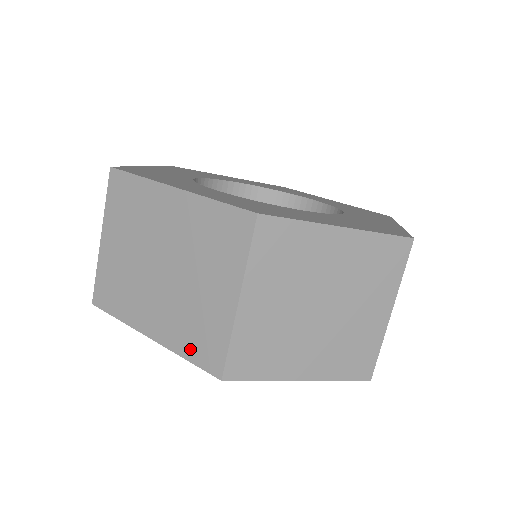
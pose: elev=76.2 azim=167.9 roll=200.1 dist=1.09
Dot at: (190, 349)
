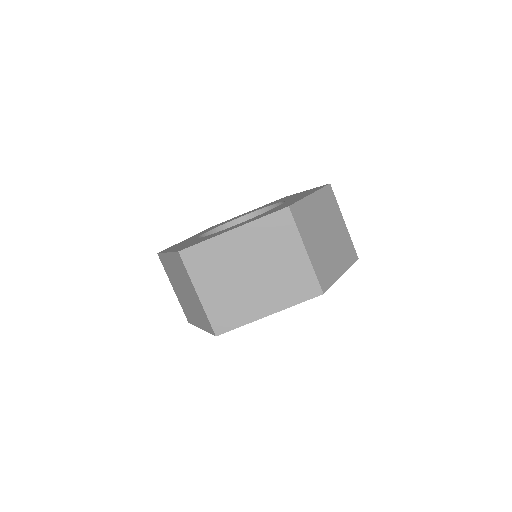
Dot at: (297, 297)
